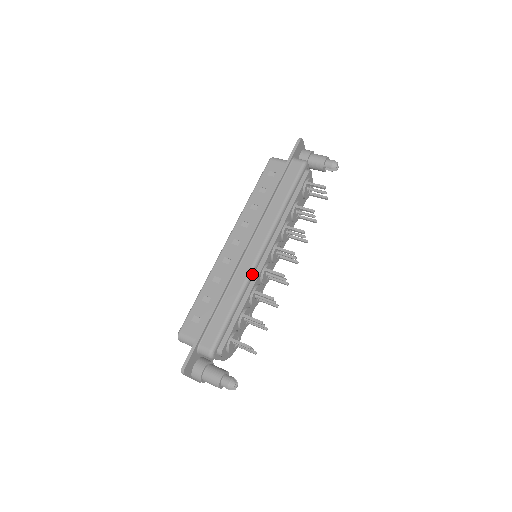
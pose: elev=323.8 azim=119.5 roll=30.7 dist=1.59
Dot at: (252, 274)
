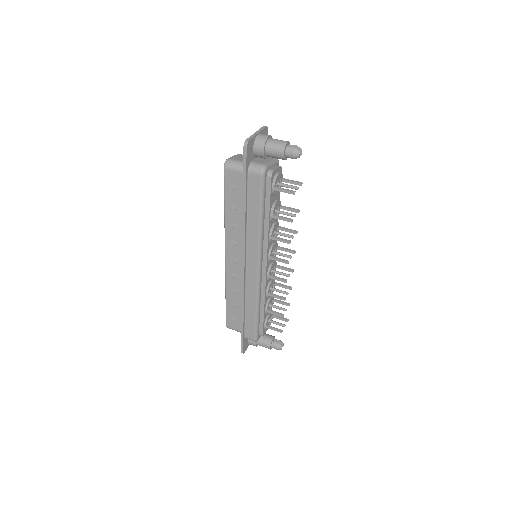
Dot at: (260, 287)
